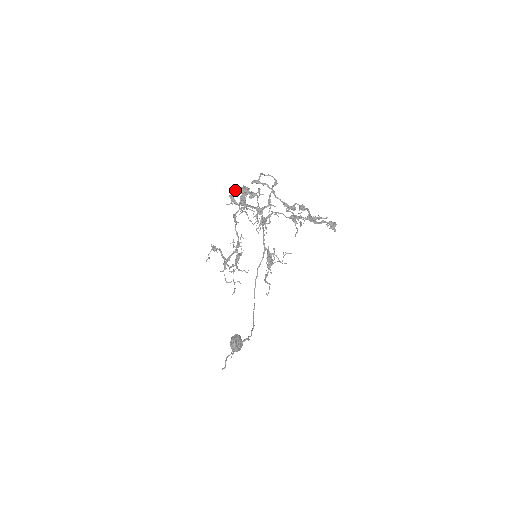
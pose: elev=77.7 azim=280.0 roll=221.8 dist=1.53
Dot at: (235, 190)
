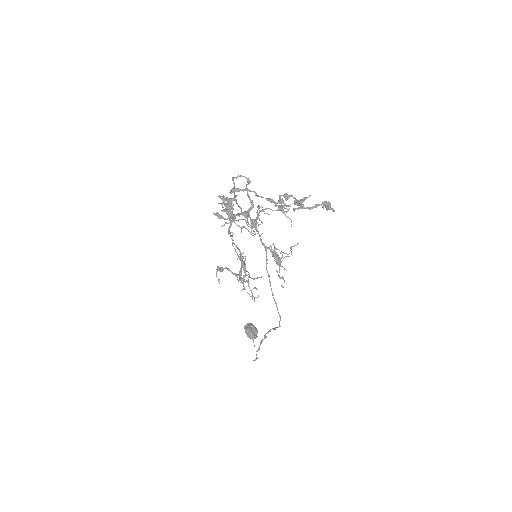
Dot at: (224, 209)
